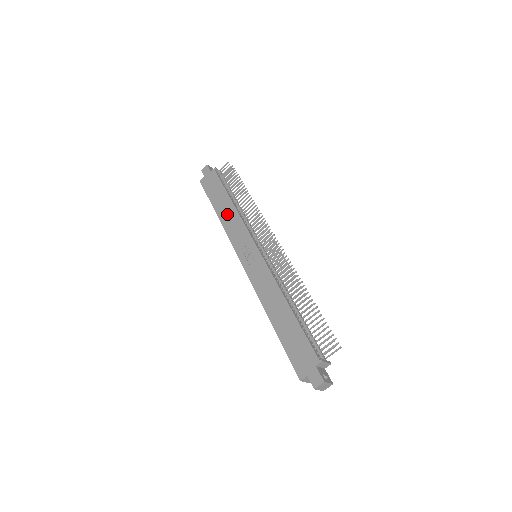
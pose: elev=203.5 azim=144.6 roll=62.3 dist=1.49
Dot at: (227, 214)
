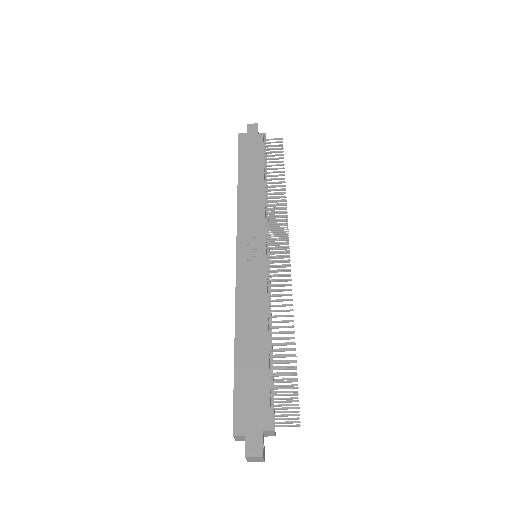
Dot at: (251, 189)
